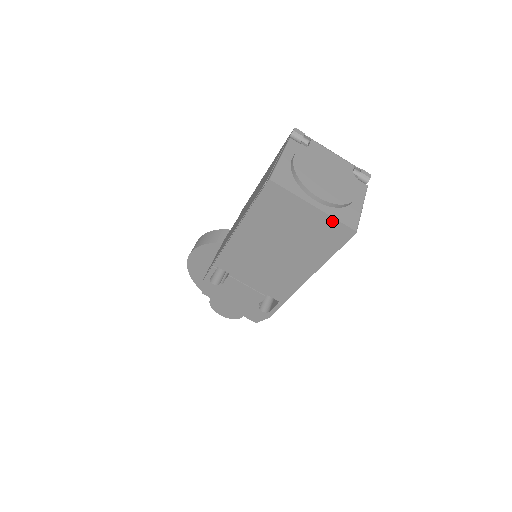
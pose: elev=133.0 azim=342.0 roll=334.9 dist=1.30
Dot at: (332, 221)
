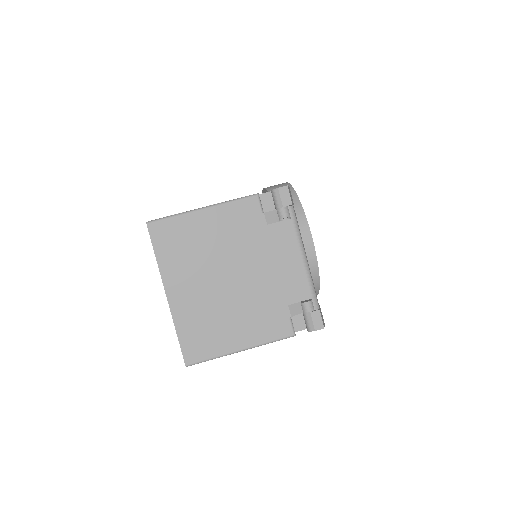
Dot at: (176, 328)
